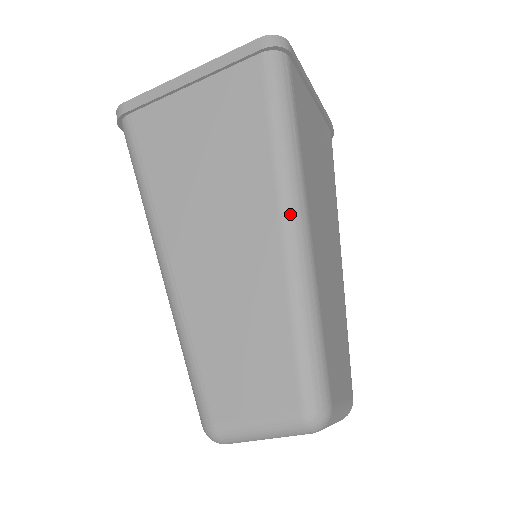
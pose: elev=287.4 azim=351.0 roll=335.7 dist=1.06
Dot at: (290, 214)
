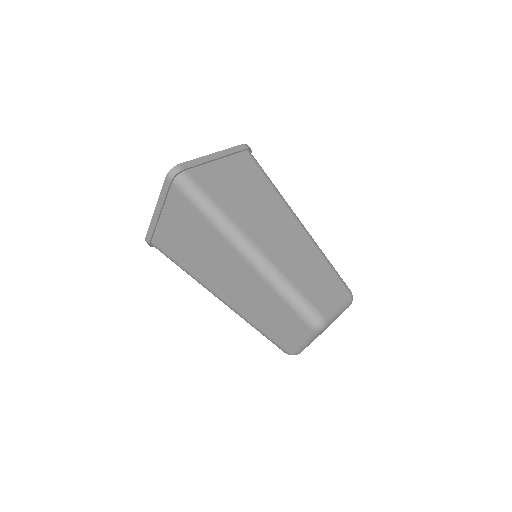
Dot at: (240, 248)
